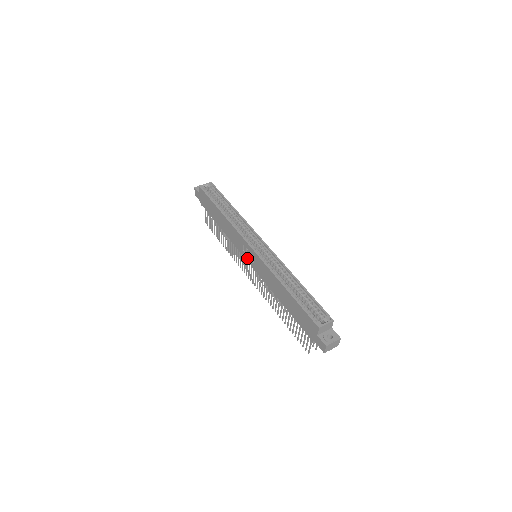
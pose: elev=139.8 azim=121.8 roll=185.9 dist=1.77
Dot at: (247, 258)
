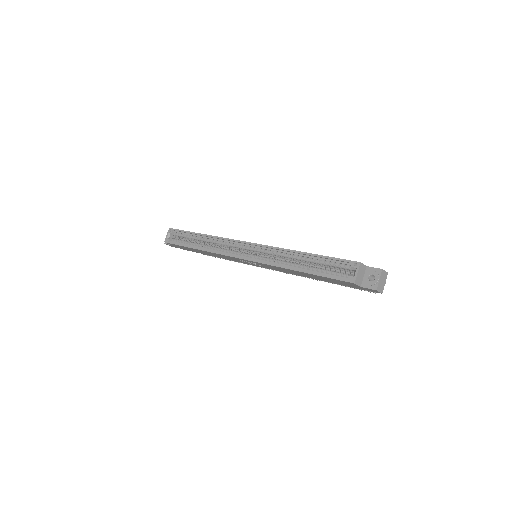
Dot at: occluded
